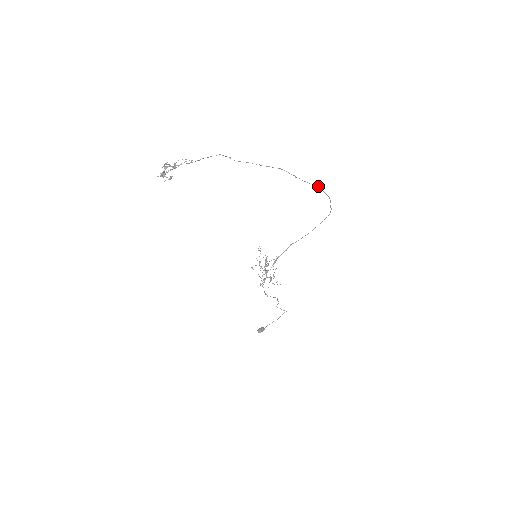
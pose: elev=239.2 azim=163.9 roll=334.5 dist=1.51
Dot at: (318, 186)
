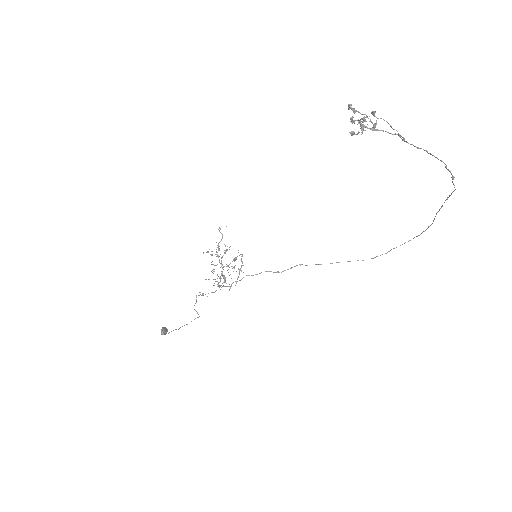
Dot at: occluded
